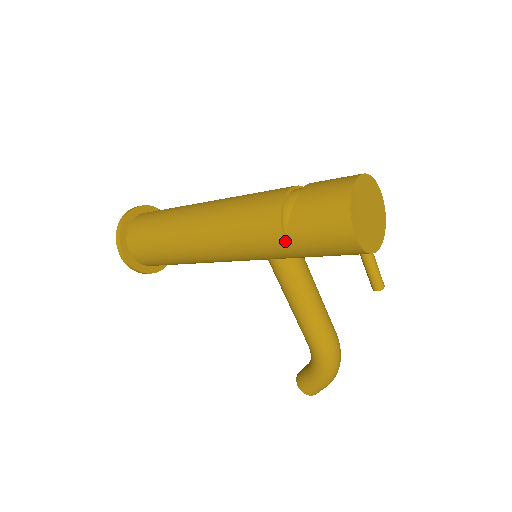
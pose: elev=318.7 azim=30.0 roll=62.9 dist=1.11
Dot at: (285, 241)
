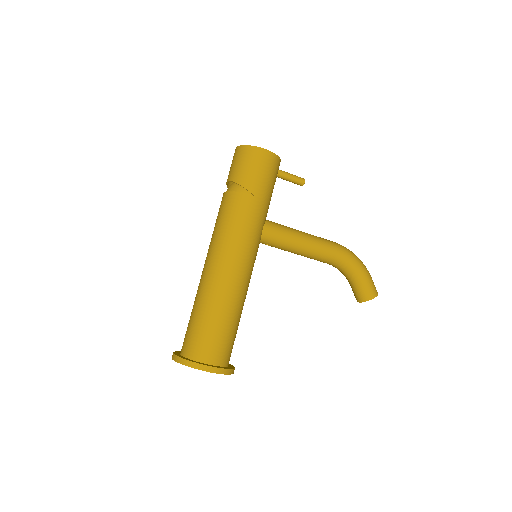
Dot at: (254, 196)
